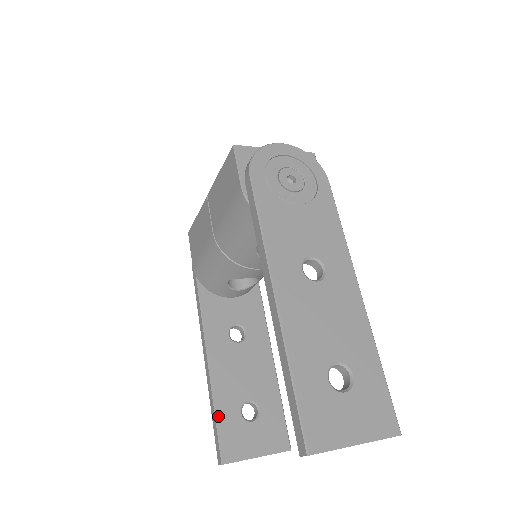
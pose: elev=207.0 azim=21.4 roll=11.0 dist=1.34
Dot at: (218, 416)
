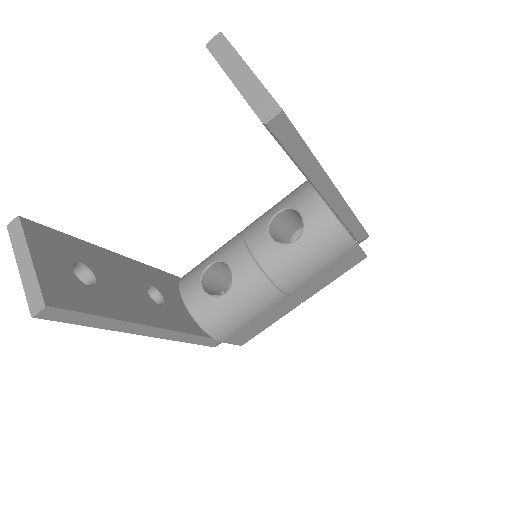
Dot at: (72, 238)
